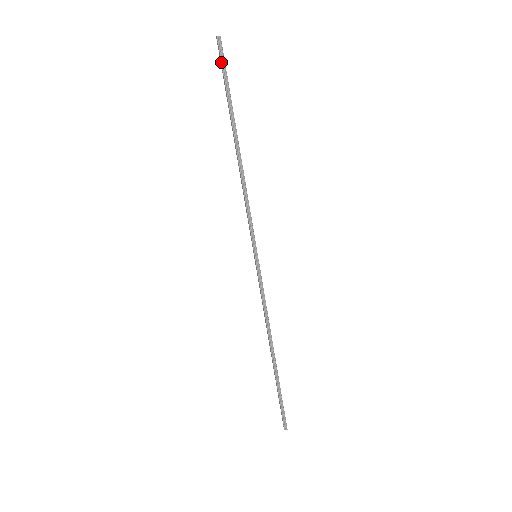
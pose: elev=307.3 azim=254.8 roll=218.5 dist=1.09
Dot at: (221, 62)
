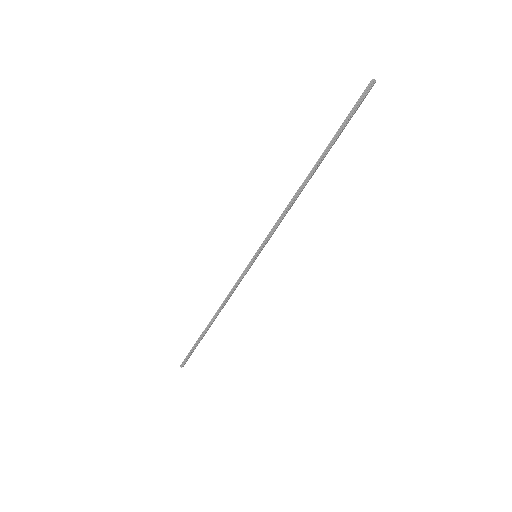
Dot at: (357, 102)
